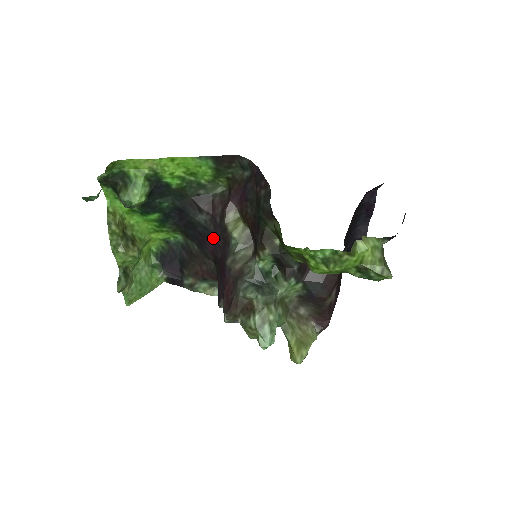
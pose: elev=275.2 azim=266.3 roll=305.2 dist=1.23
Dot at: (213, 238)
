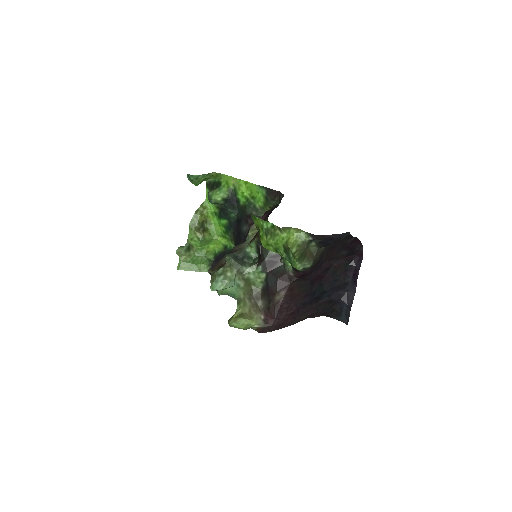
Dot at: (243, 242)
